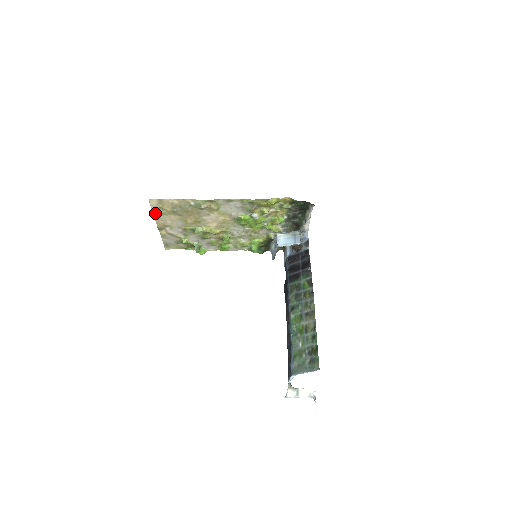
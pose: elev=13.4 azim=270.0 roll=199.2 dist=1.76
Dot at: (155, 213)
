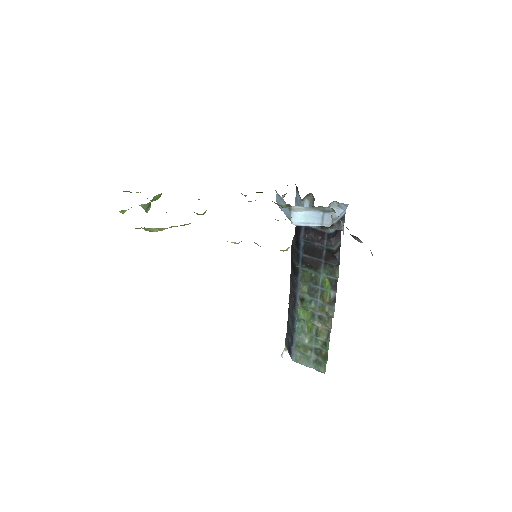
Dot at: occluded
